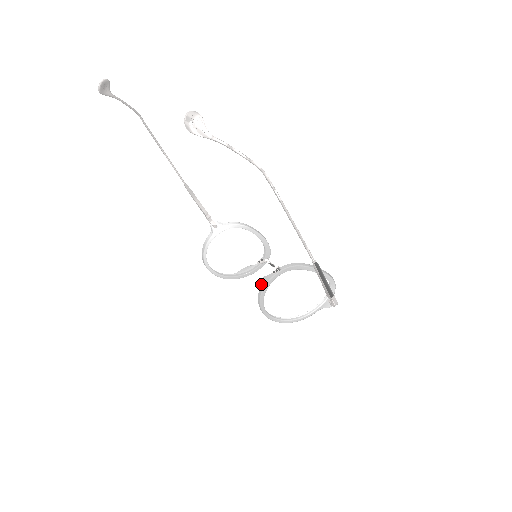
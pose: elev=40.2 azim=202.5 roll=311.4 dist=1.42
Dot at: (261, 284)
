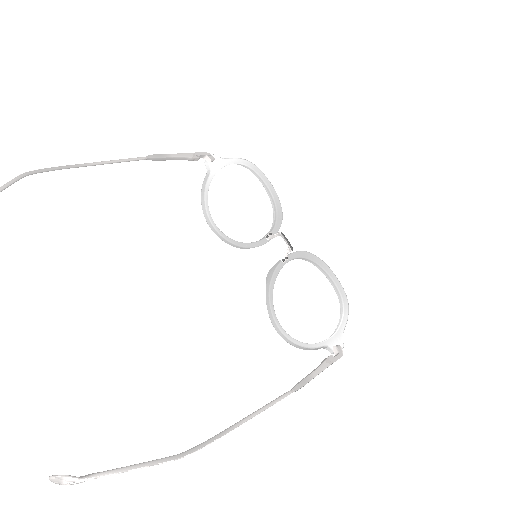
Dot at: (269, 274)
